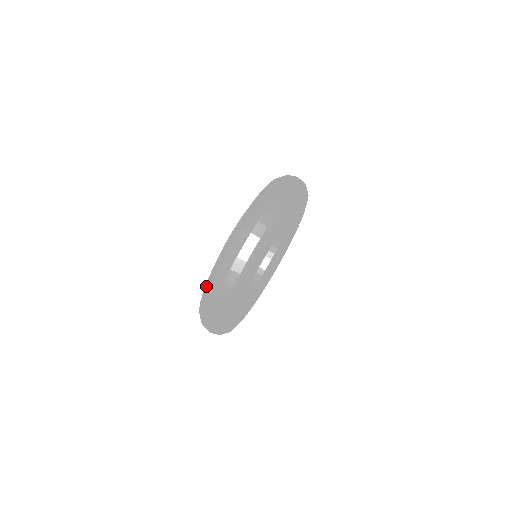
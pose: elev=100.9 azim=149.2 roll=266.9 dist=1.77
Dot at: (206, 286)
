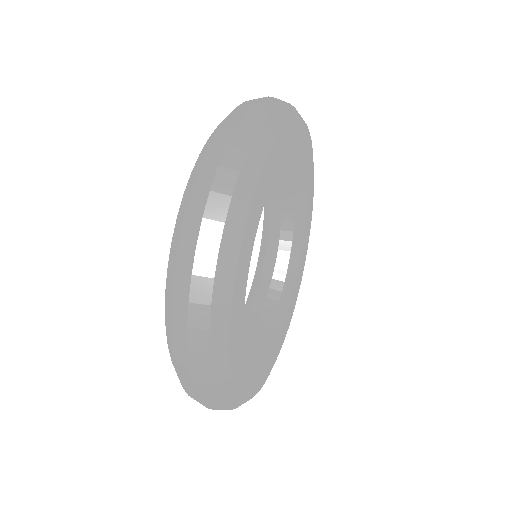
Dot at: occluded
